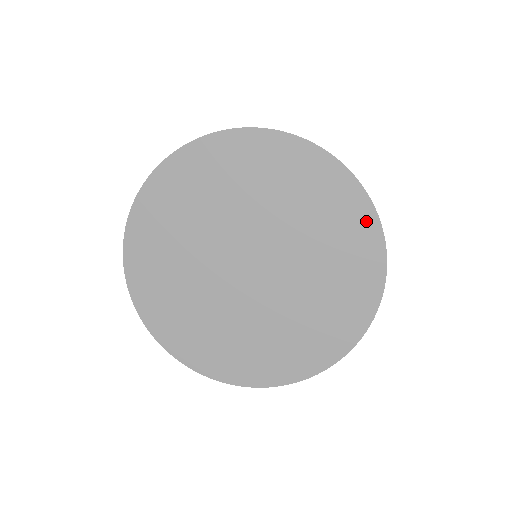
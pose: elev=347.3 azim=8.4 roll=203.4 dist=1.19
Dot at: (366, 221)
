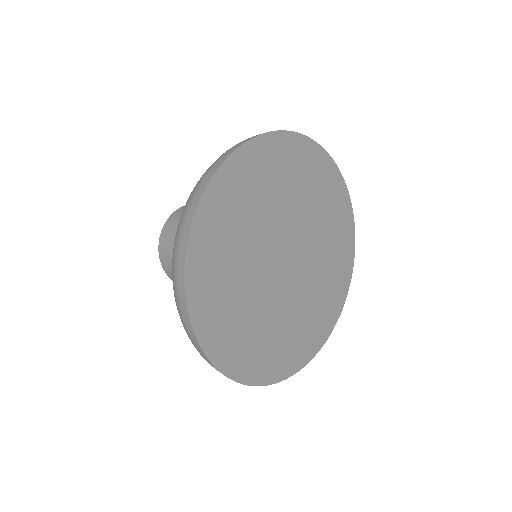
Dot at: (304, 147)
